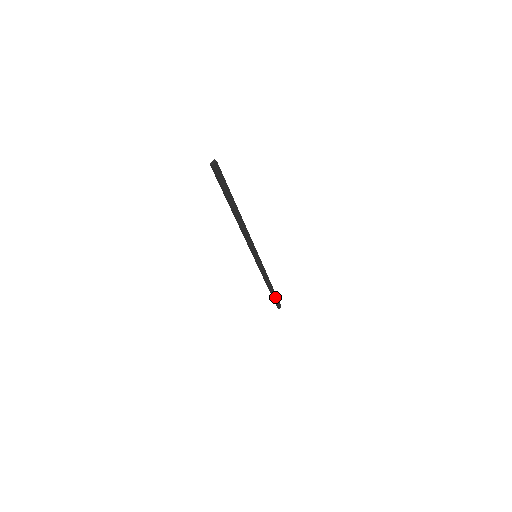
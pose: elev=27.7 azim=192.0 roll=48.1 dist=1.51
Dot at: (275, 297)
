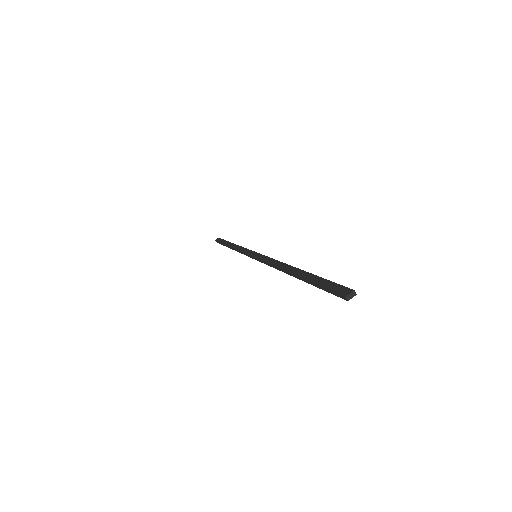
Dot at: occluded
